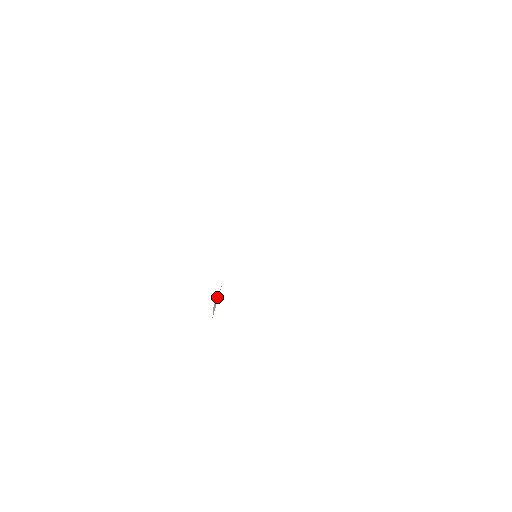
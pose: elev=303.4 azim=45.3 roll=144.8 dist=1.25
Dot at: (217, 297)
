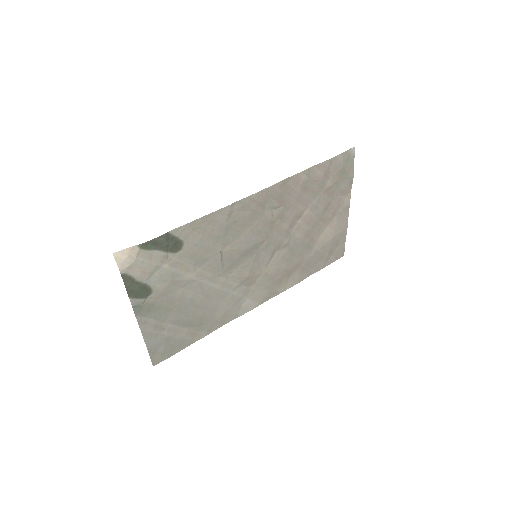
Dot at: (211, 270)
